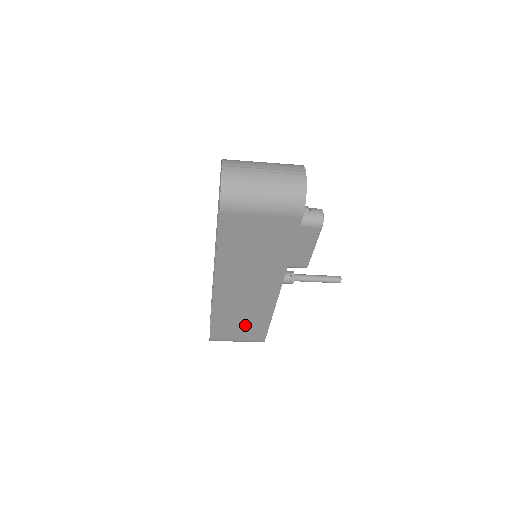
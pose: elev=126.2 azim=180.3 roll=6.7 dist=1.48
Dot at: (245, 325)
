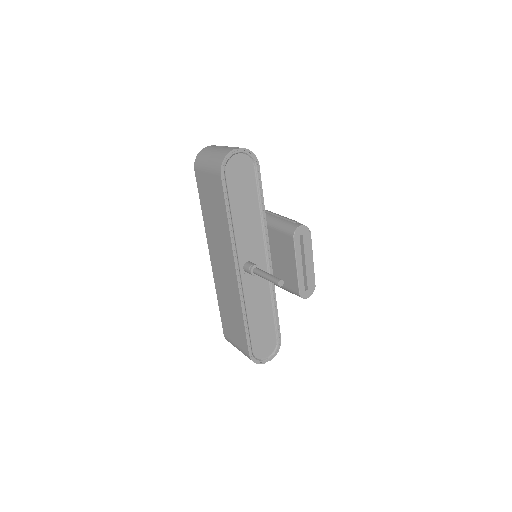
Dot at: (234, 320)
